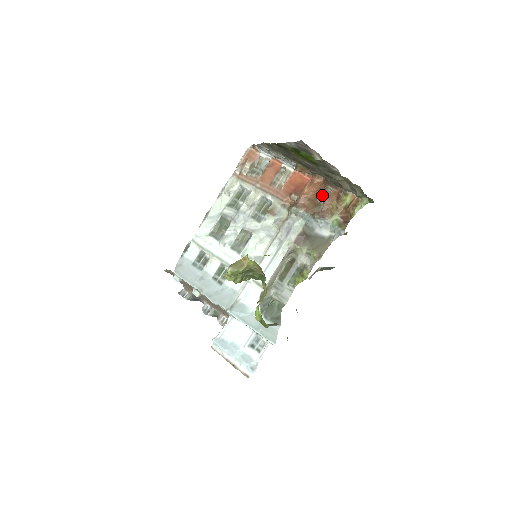
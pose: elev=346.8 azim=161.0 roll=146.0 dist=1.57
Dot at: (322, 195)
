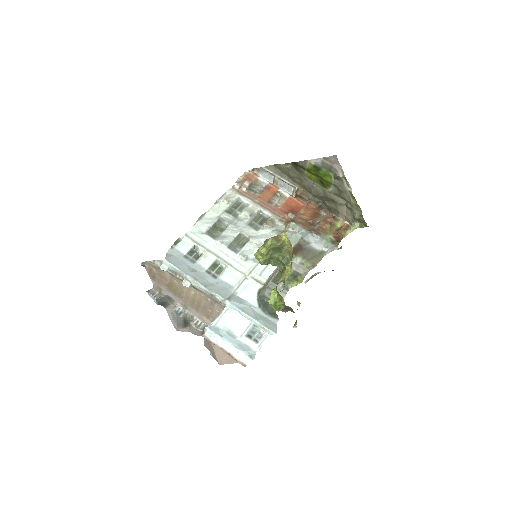
Dot at: (317, 217)
